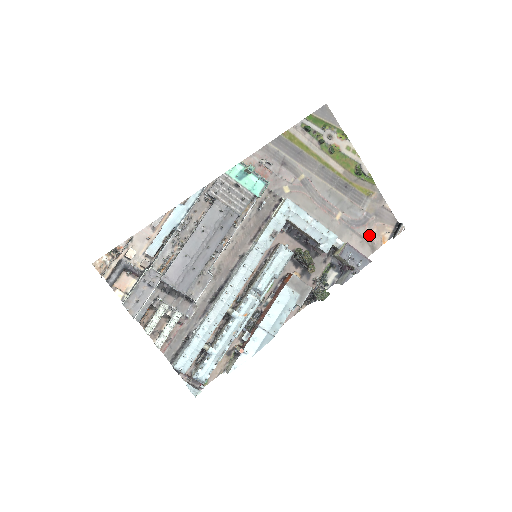
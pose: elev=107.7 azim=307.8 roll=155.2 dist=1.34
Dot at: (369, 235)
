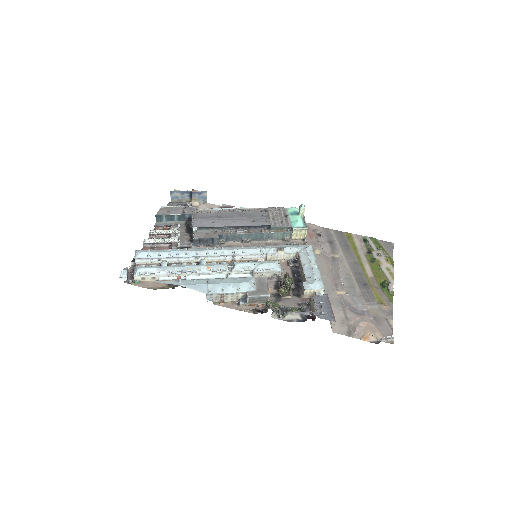
Dot at: (355, 323)
